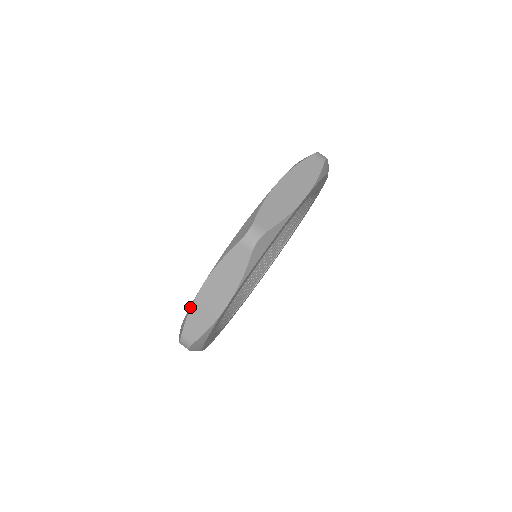
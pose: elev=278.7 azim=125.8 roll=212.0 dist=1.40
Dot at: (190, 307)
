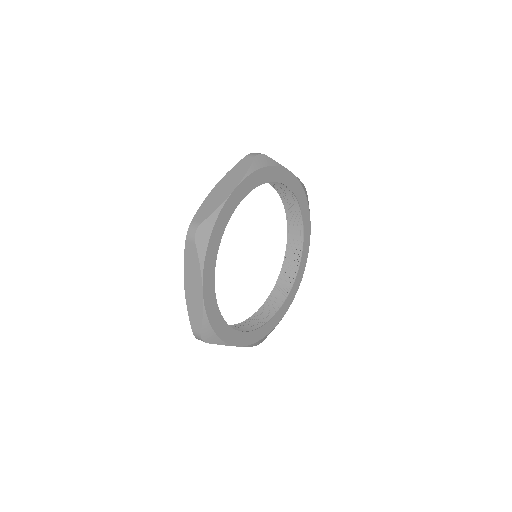
Dot at: occluded
